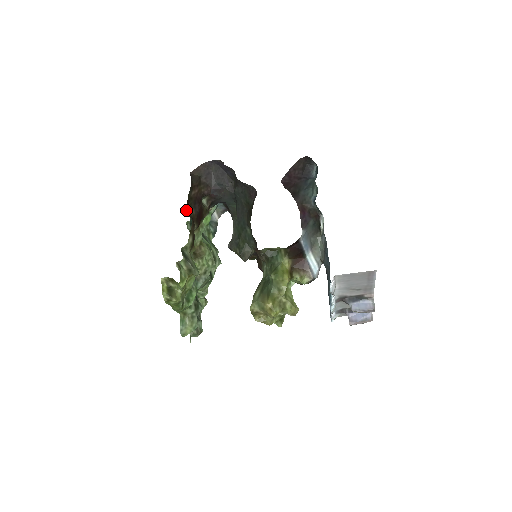
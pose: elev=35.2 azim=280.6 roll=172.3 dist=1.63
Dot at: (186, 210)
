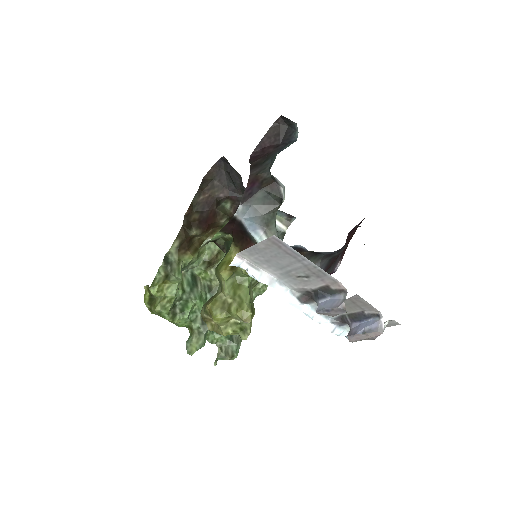
Dot at: (185, 216)
